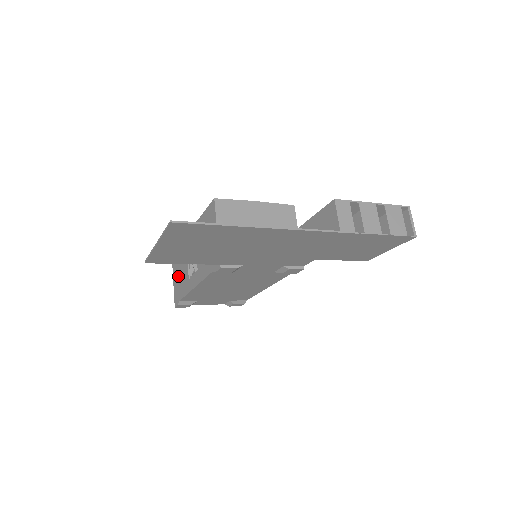
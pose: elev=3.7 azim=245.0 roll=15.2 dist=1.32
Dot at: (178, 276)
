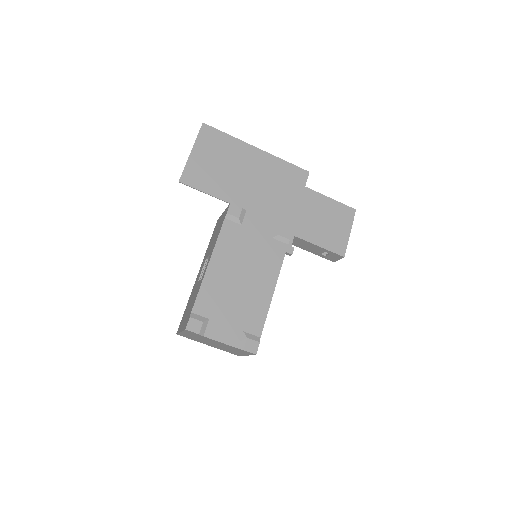
Dot at: (187, 312)
